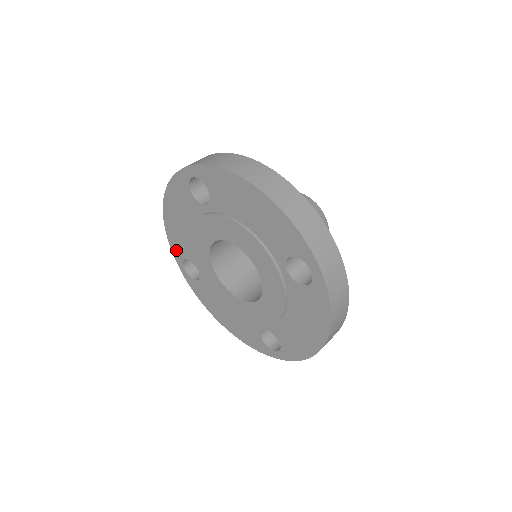
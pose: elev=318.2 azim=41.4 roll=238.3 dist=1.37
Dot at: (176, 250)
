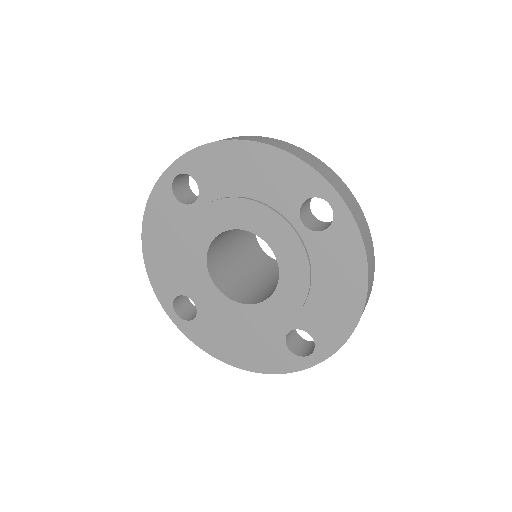
Dot at: (163, 292)
